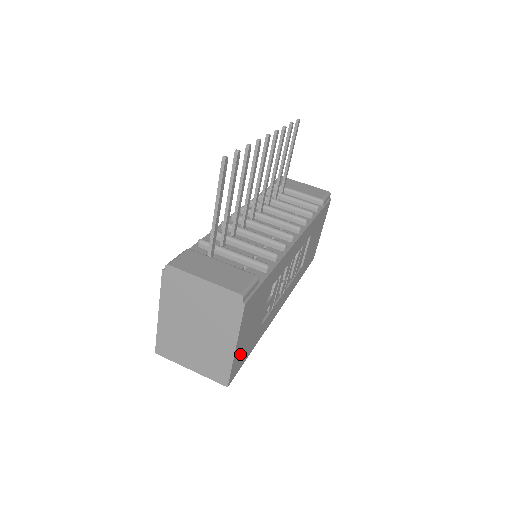
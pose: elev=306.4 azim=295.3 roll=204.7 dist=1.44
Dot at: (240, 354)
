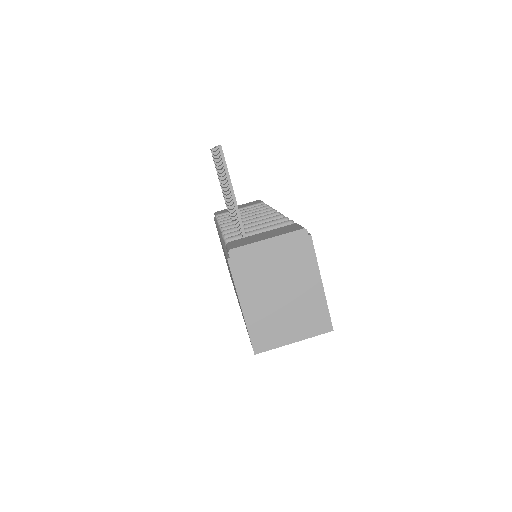
Dot at: occluded
